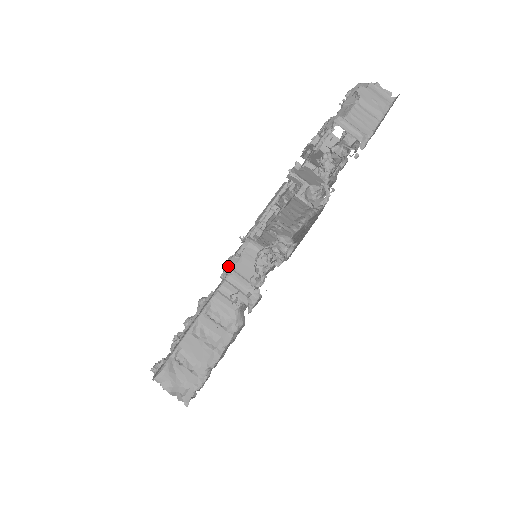
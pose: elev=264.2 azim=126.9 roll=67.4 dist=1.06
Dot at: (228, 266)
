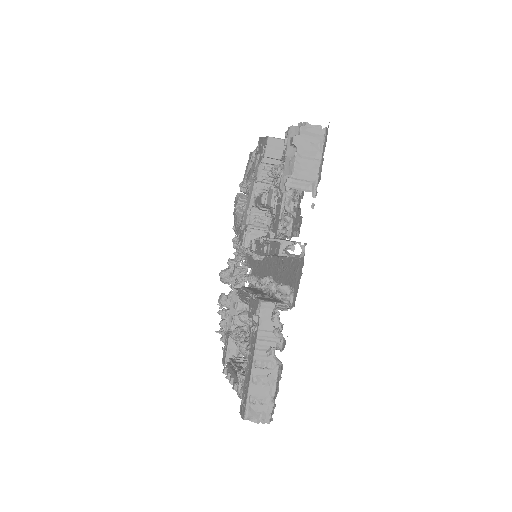
Dot at: occluded
